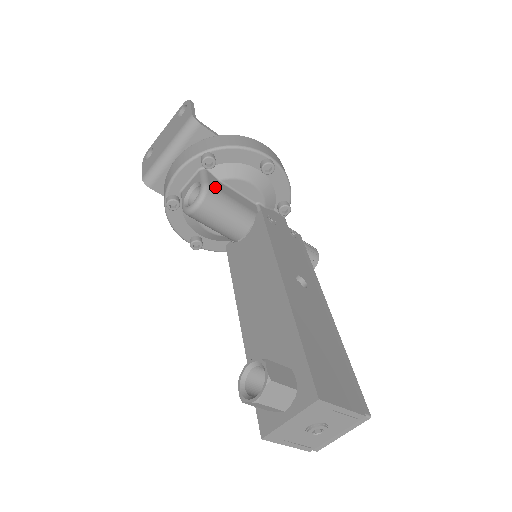
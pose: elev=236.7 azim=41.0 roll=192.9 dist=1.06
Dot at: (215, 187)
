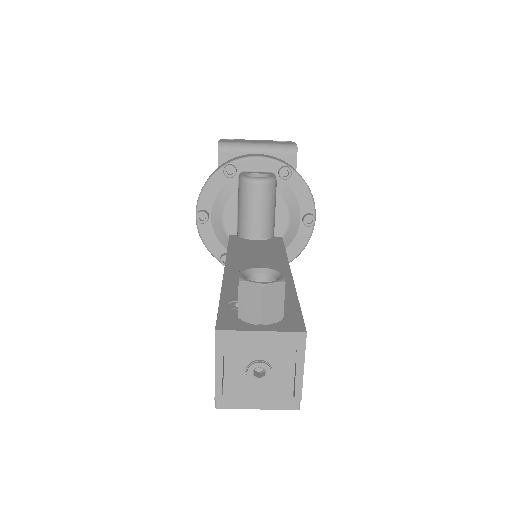
Dot at: occluded
